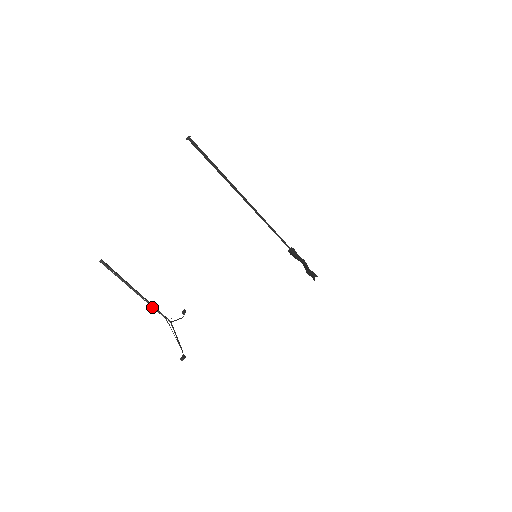
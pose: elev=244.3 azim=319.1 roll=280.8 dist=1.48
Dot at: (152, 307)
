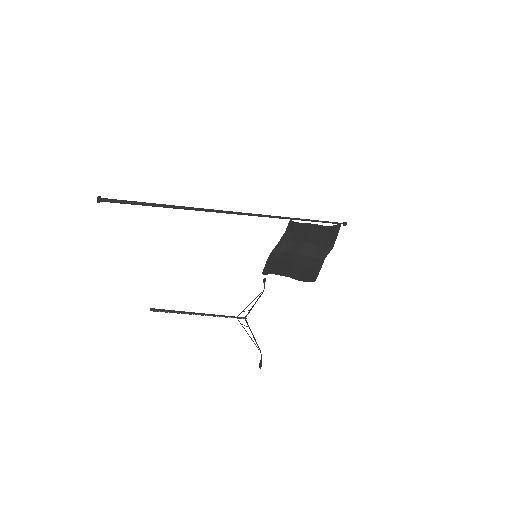
Dot at: occluded
